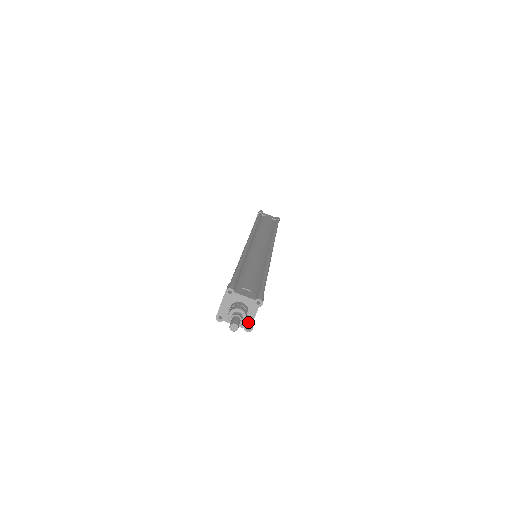
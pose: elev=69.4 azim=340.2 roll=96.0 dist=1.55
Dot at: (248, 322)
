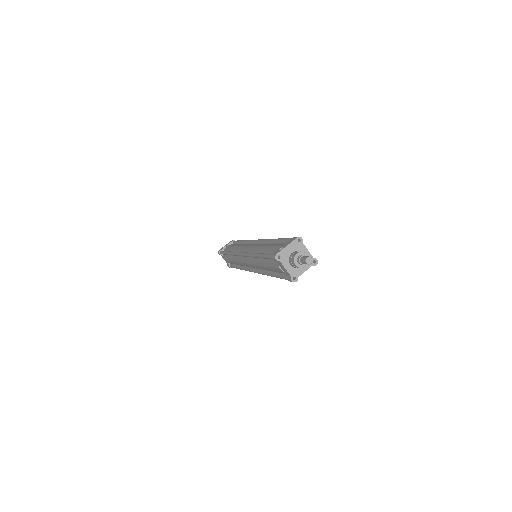
Dot at: (298, 273)
